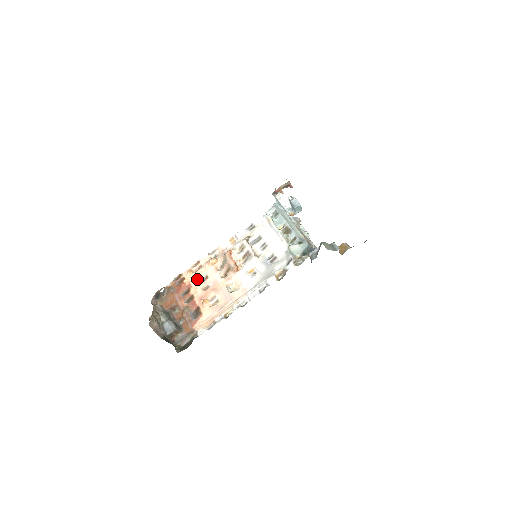
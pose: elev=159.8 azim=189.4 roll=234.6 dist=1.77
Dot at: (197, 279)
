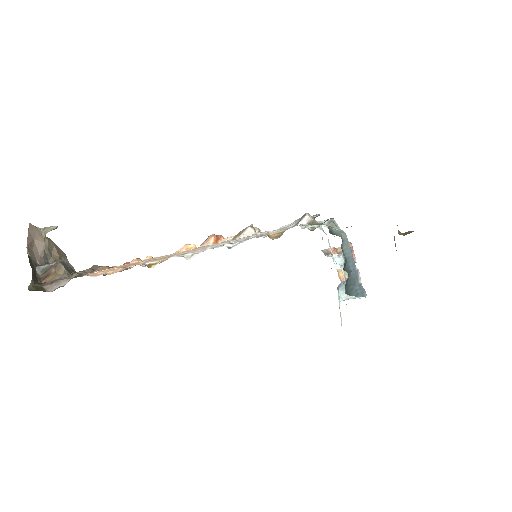
Dot at: occluded
